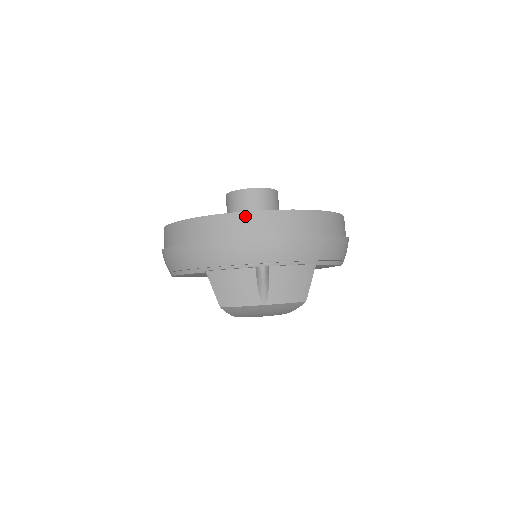
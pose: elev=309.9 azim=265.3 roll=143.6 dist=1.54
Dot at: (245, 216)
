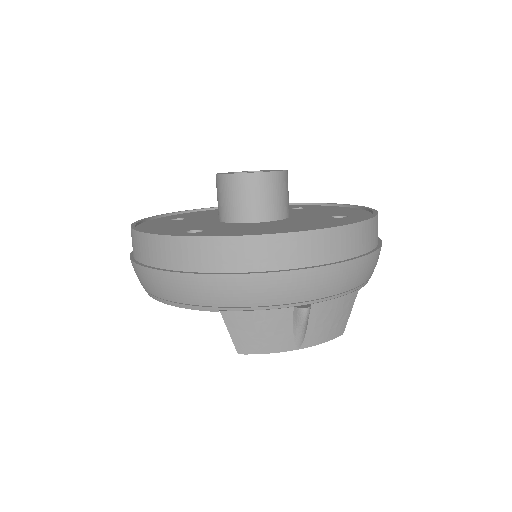
Dot at: (284, 239)
